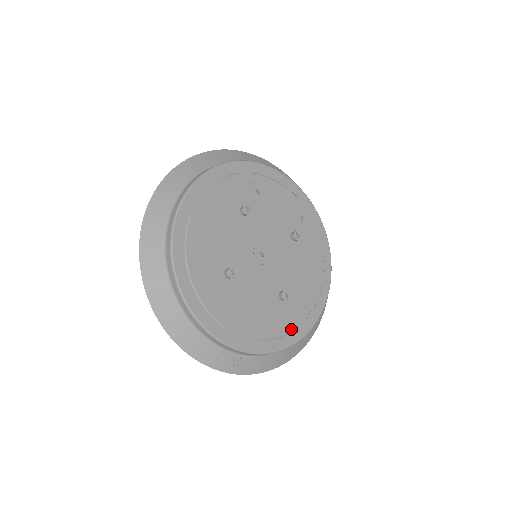
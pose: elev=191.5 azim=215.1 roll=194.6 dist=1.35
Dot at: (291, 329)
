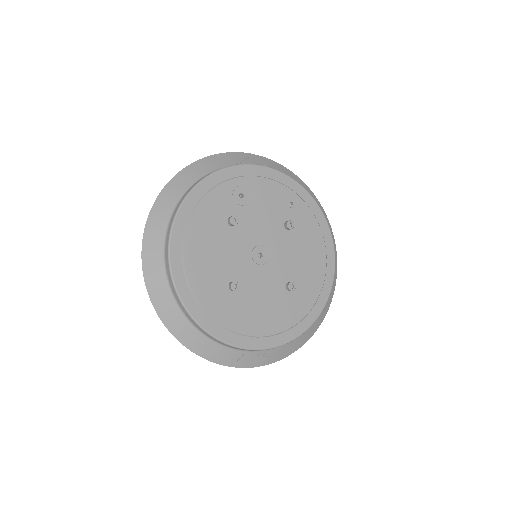
Dot at: (305, 313)
